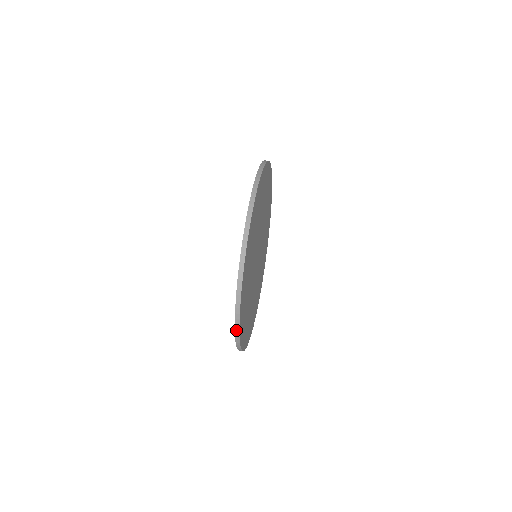
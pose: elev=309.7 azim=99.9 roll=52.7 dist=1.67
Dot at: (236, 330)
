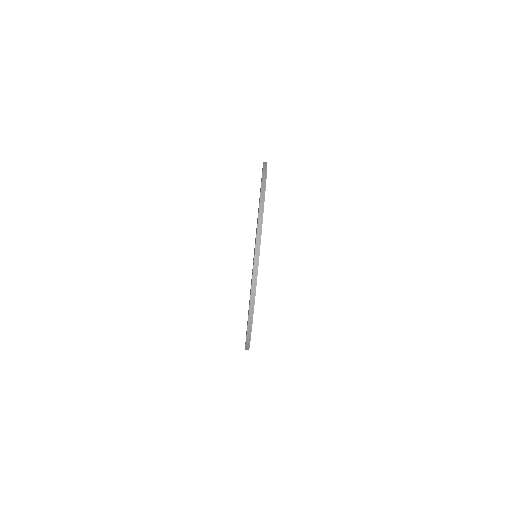
Dot at: occluded
